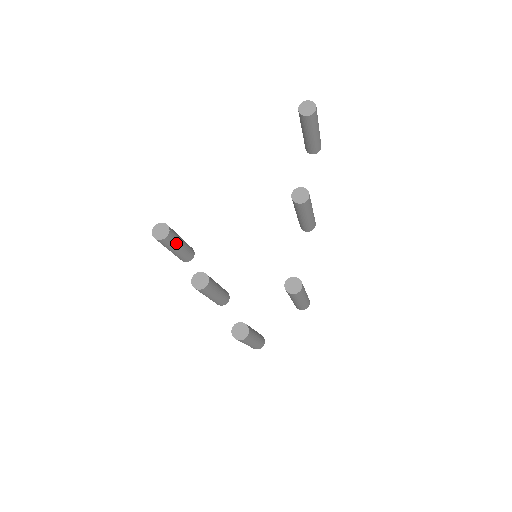
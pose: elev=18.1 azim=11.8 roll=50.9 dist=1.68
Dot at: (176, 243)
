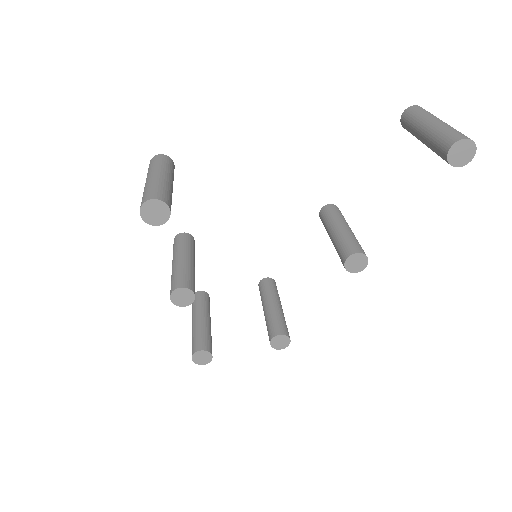
Dot at: occluded
